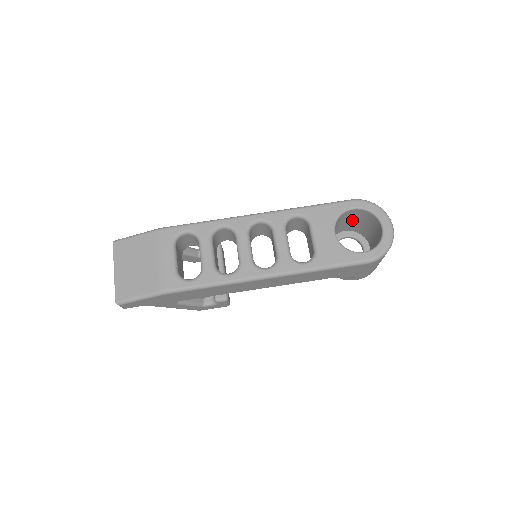
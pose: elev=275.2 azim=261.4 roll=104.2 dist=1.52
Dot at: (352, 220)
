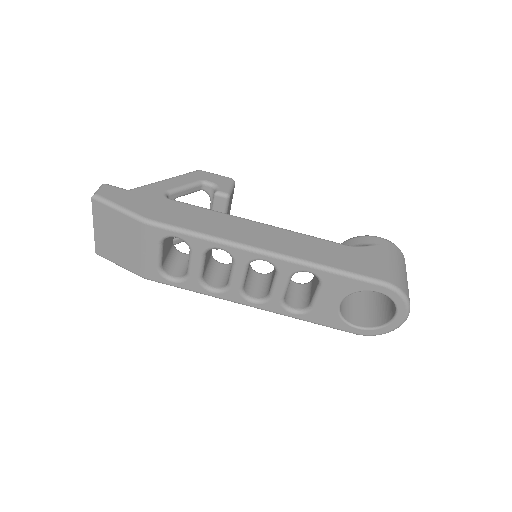
Dot at: occluded
